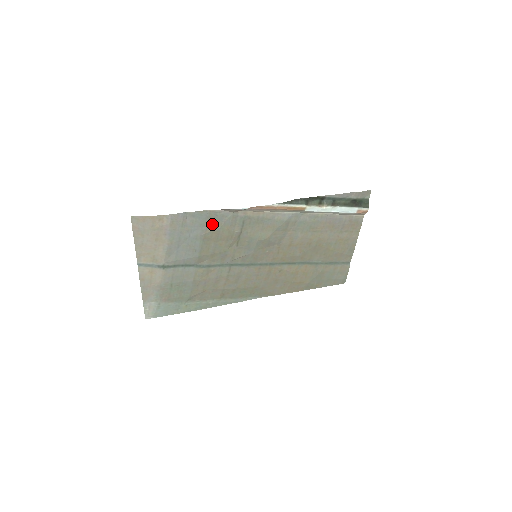
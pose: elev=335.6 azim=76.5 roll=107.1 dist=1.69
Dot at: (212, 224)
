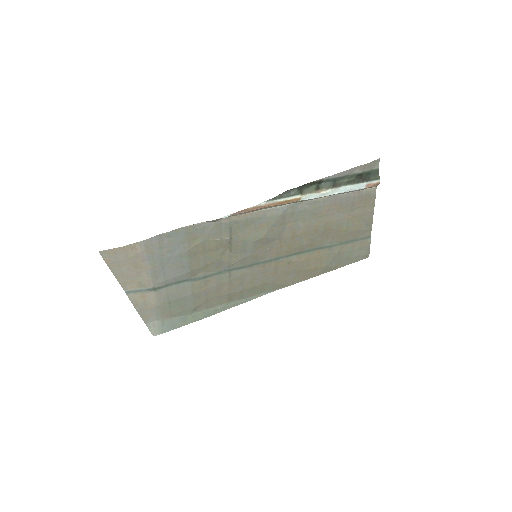
Dot at: (194, 239)
